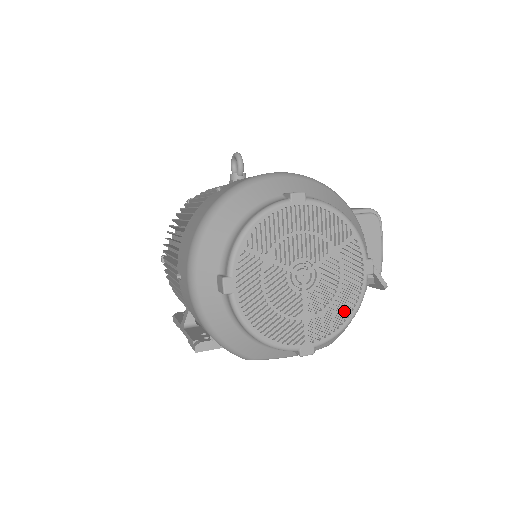
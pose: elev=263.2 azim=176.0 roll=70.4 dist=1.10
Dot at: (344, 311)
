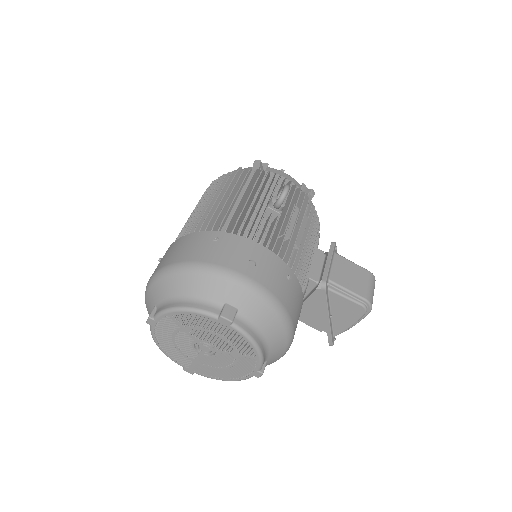
Dot at: (226, 375)
